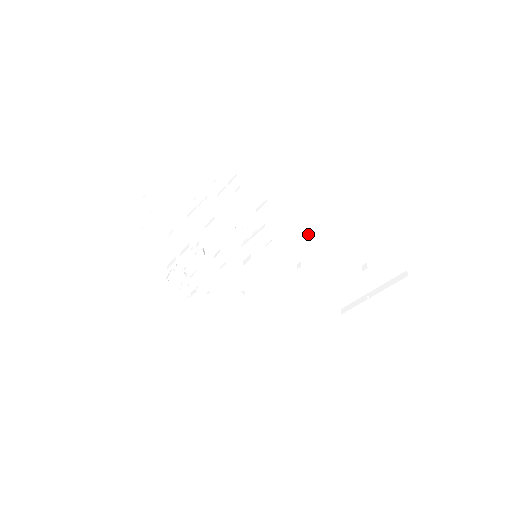
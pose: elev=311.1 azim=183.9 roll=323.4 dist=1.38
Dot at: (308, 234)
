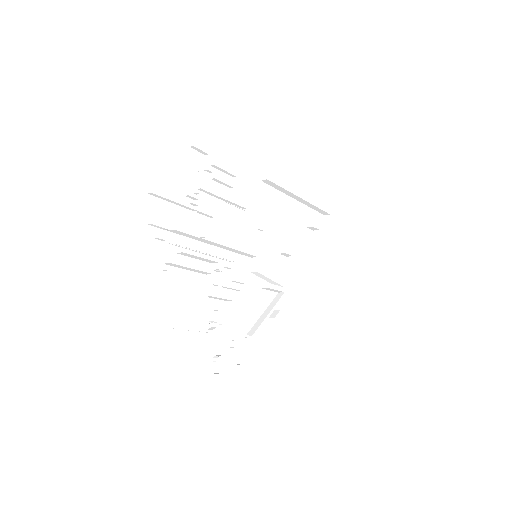
Dot at: (268, 210)
